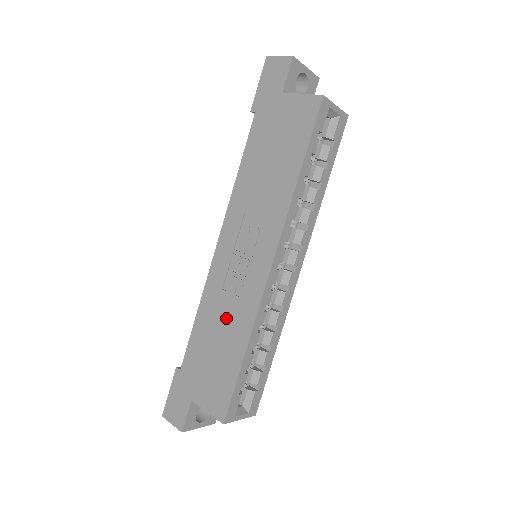
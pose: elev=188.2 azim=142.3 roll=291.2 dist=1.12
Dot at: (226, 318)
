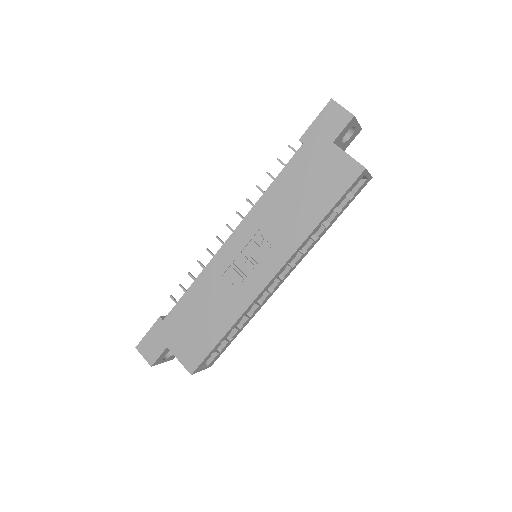
Dot at: (218, 300)
